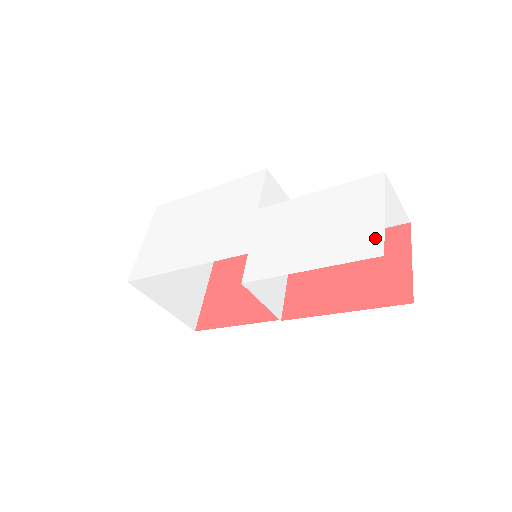
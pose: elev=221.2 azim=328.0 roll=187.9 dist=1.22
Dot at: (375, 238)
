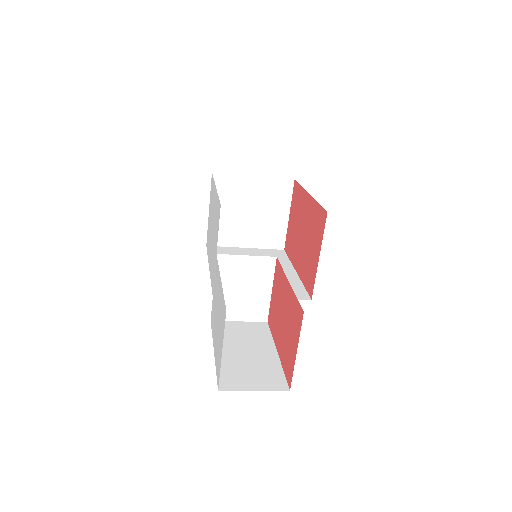
Dot at: (219, 371)
